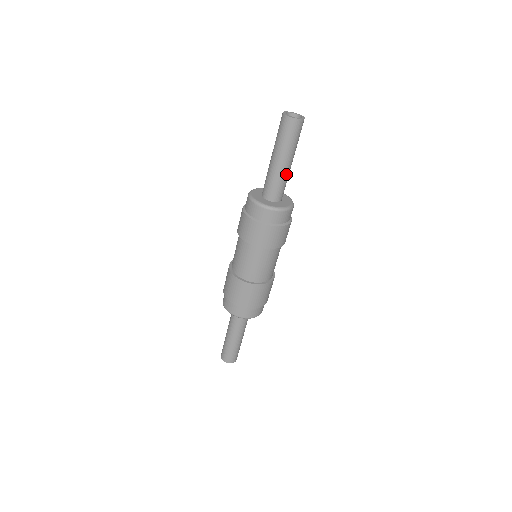
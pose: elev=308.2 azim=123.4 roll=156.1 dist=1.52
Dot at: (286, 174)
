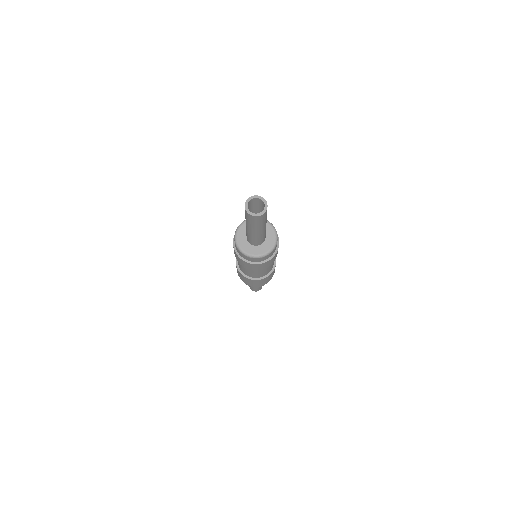
Dot at: (265, 230)
